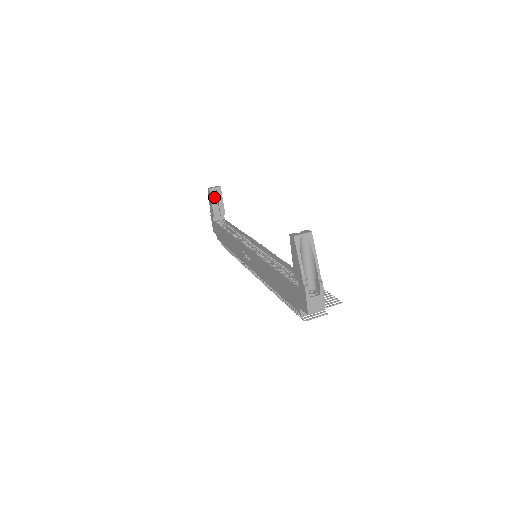
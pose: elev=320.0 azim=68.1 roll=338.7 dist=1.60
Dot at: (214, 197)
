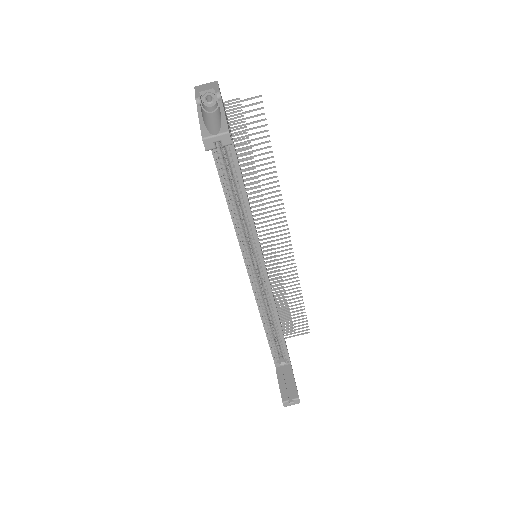
Dot at: occluded
